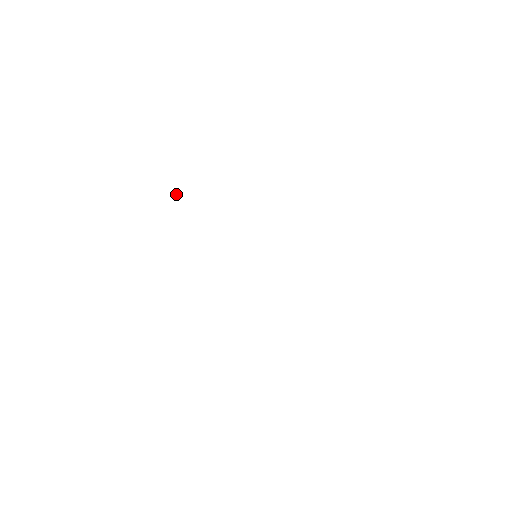
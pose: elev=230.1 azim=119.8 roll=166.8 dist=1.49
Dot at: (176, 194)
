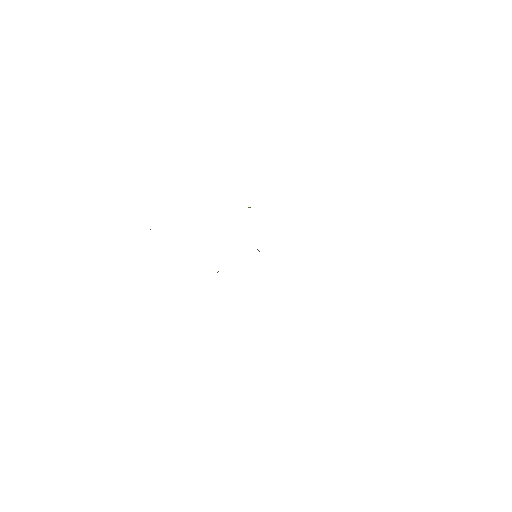
Dot at: occluded
